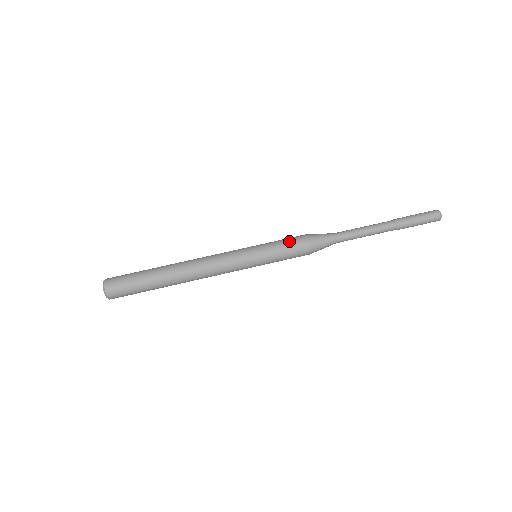
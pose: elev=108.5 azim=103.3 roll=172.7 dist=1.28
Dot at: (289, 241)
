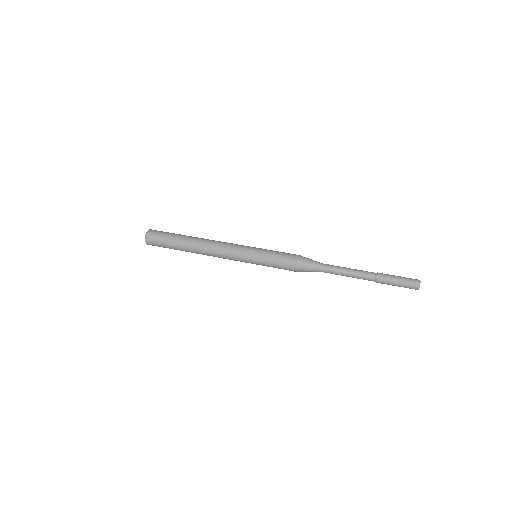
Dot at: occluded
